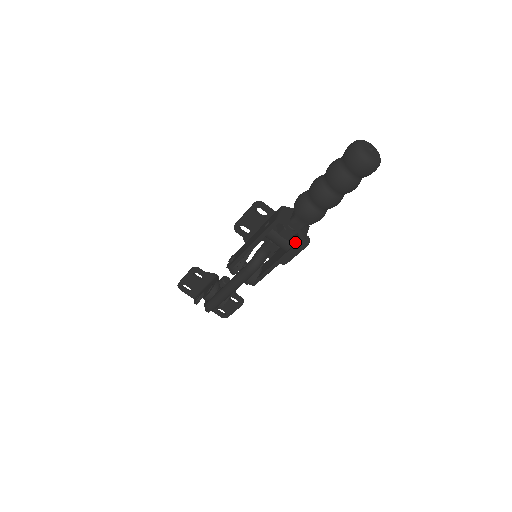
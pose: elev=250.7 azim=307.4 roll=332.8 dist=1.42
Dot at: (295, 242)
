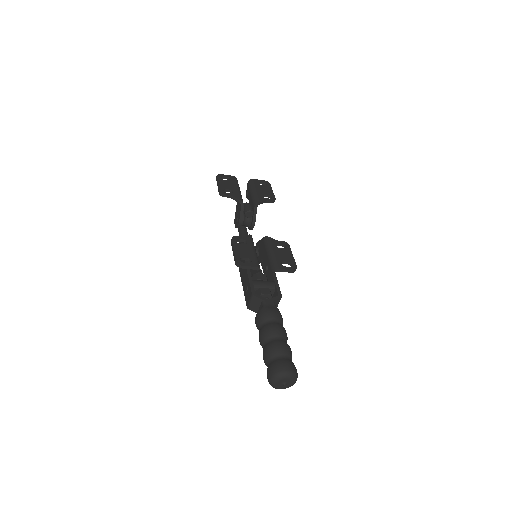
Dot at: occluded
